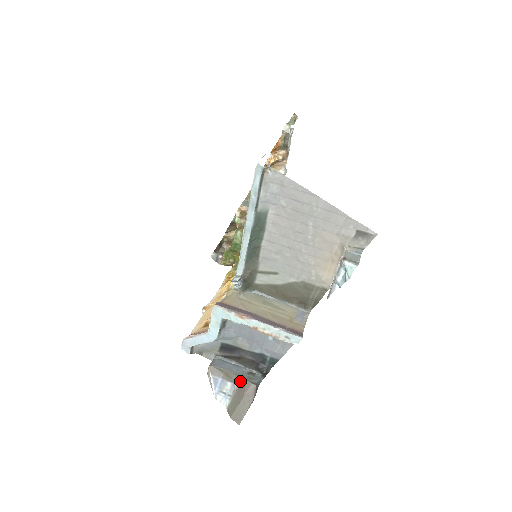
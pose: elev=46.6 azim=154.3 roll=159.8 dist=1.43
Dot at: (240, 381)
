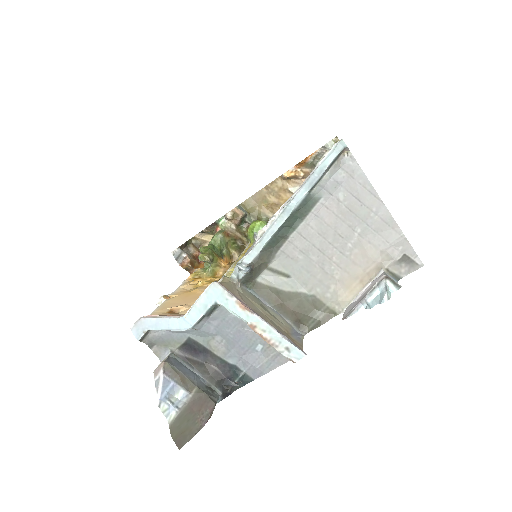
Dot at: (197, 392)
